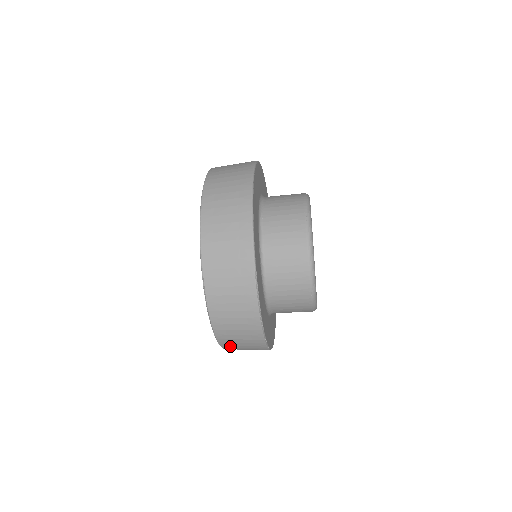
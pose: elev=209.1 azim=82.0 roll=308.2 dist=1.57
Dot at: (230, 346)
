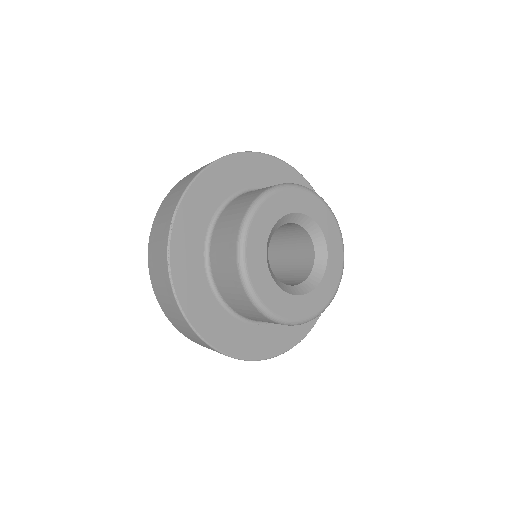
Dot at: (168, 313)
